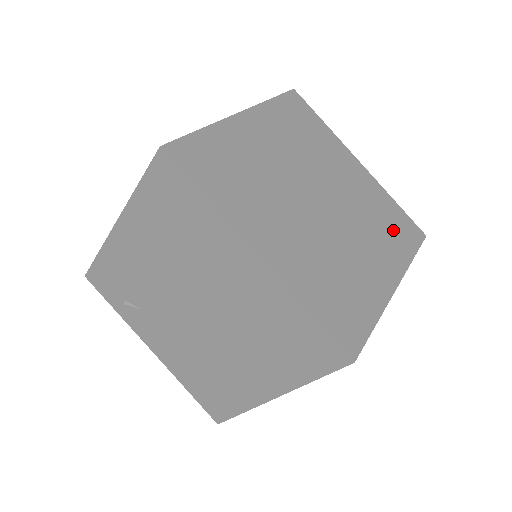
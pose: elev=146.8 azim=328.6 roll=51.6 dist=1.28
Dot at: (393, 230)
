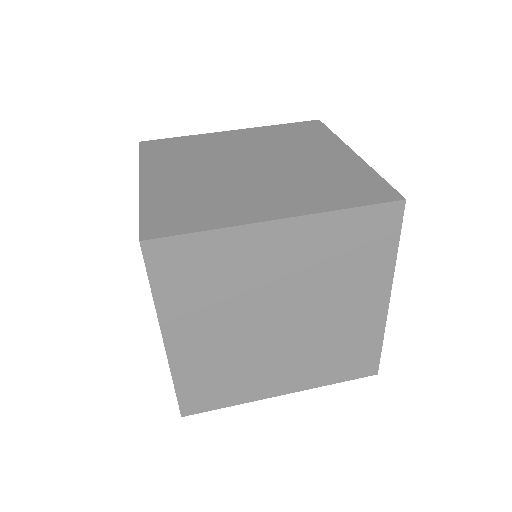
Dot at: (341, 361)
